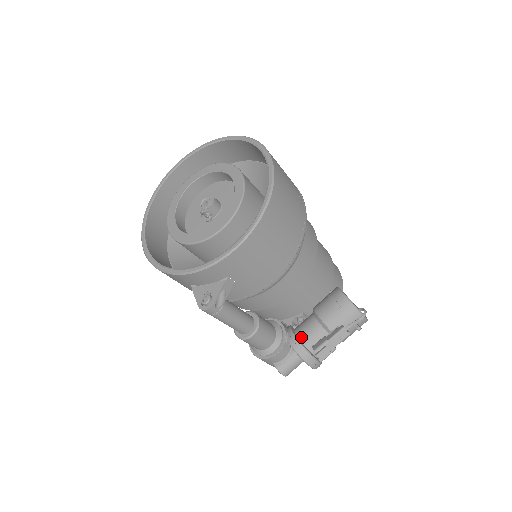
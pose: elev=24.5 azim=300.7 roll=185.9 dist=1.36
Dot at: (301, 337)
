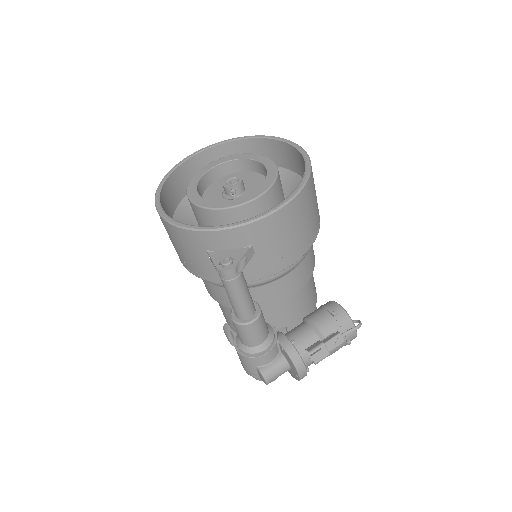
Dot at: (292, 341)
